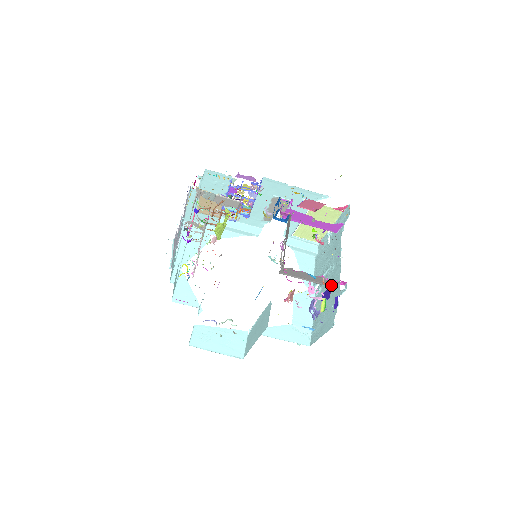
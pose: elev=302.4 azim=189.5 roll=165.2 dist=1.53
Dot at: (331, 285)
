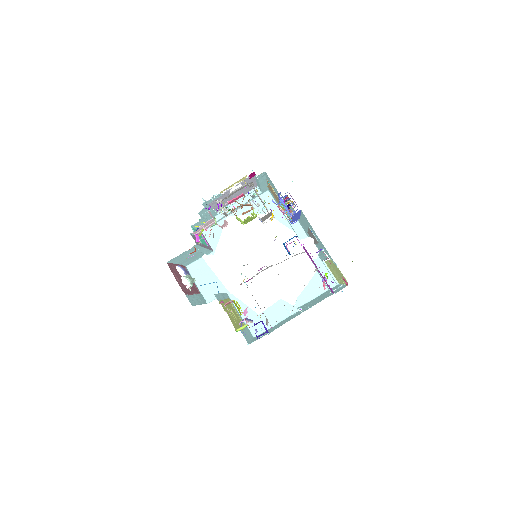
Dot at: occluded
